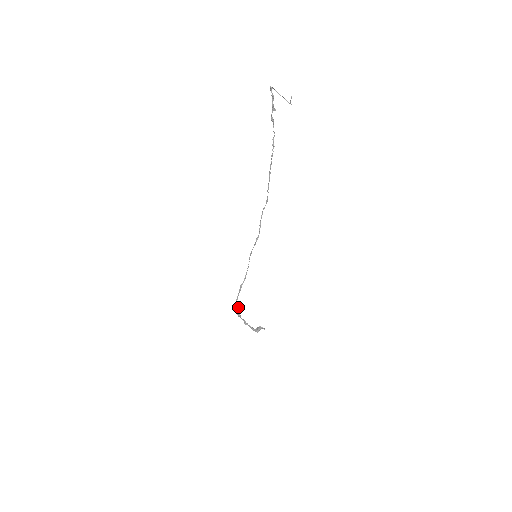
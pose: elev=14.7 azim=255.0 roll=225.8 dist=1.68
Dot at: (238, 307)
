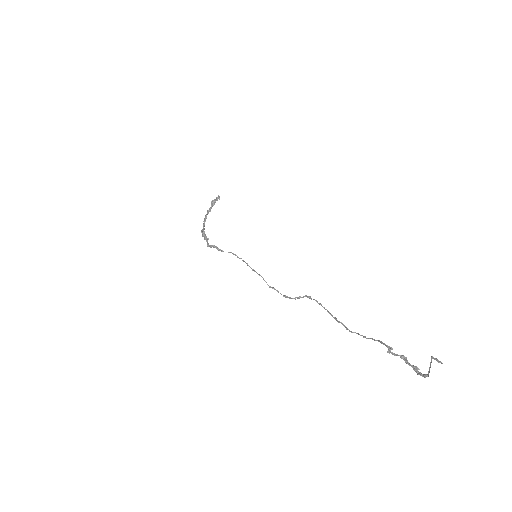
Dot at: (207, 240)
